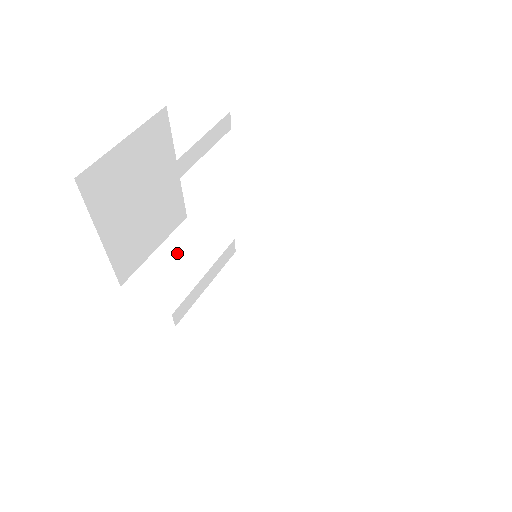
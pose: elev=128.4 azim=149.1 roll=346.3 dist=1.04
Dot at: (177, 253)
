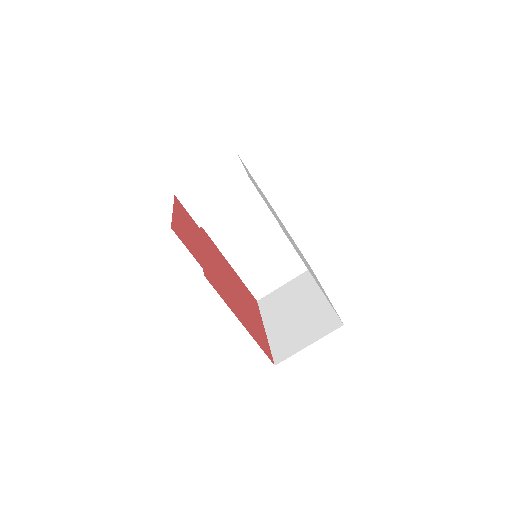
Dot at: (218, 184)
